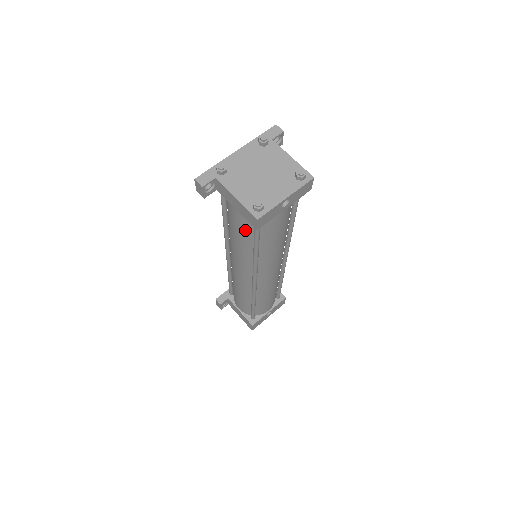
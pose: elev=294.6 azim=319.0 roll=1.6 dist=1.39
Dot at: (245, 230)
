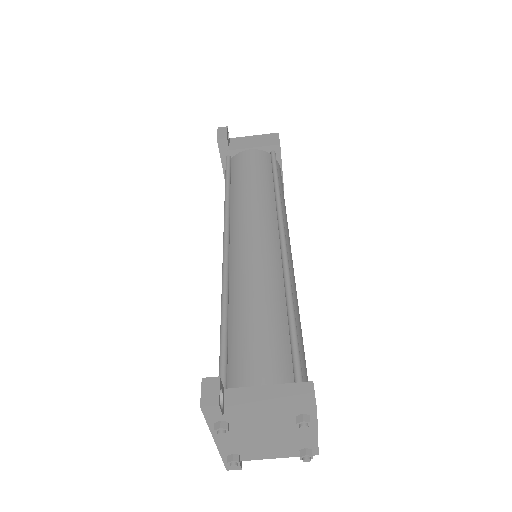
Dot at: occluded
